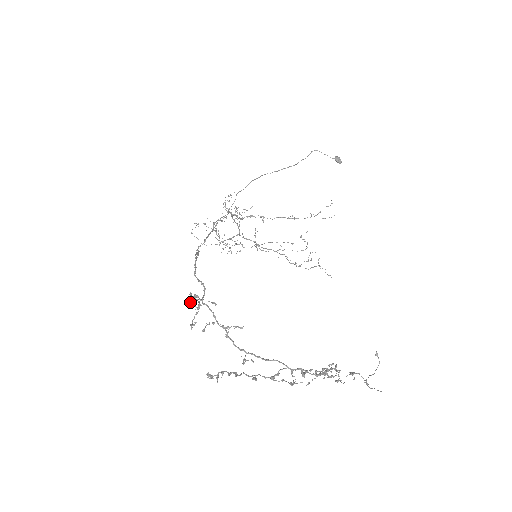
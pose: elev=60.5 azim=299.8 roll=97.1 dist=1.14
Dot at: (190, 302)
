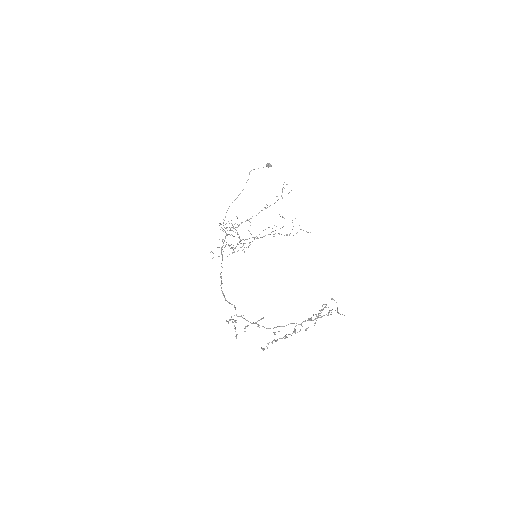
Dot at: occluded
